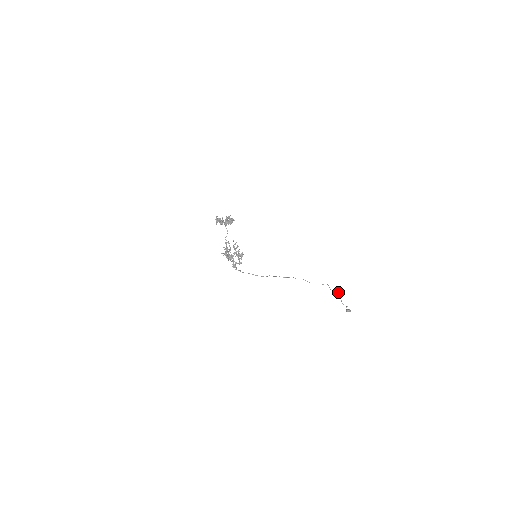
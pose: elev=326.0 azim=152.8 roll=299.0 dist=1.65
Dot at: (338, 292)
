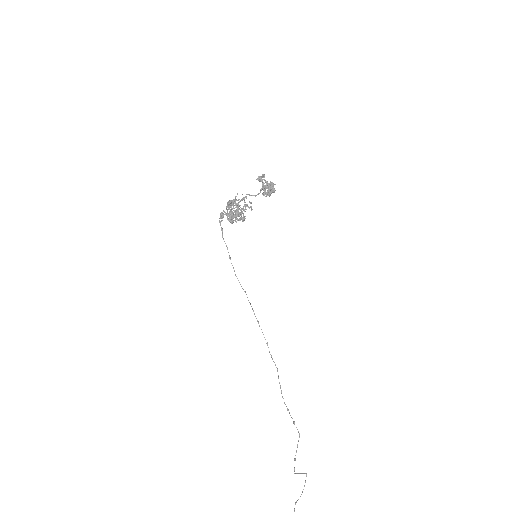
Dot at: (305, 482)
